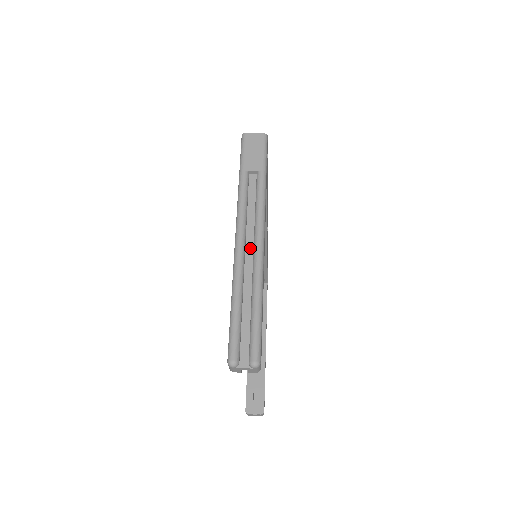
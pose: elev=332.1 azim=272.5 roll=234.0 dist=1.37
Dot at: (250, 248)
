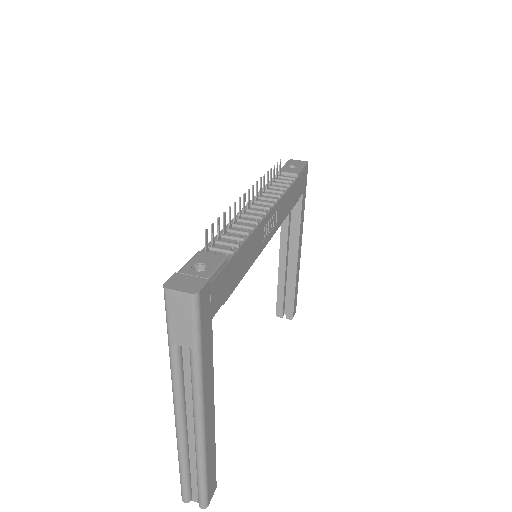
Dot at: (191, 421)
